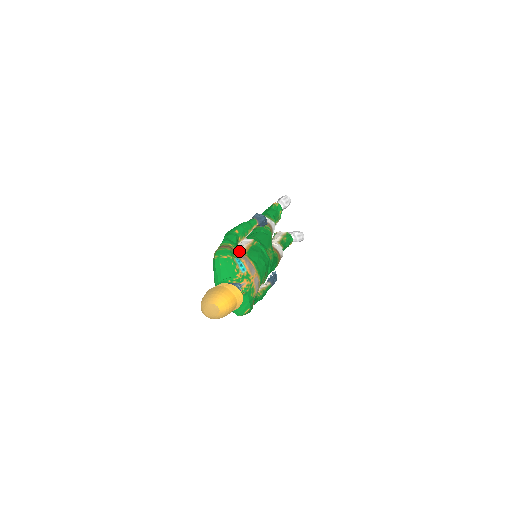
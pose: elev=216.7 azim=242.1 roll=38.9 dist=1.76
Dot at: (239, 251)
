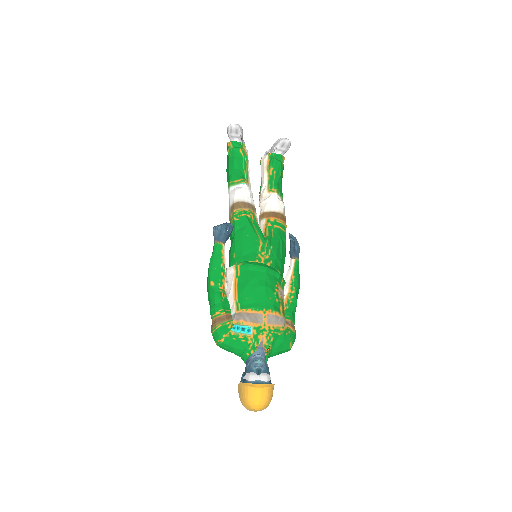
Dot at: (231, 305)
